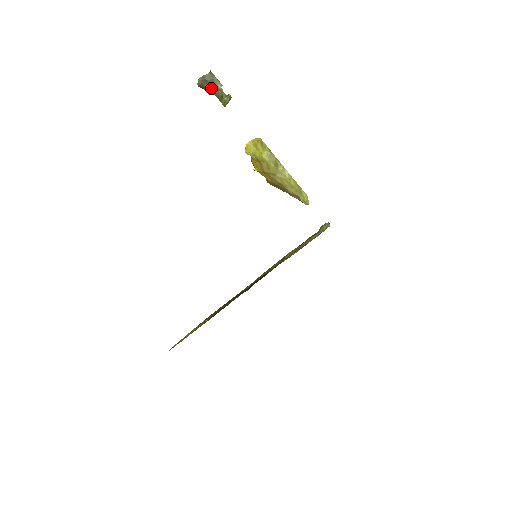
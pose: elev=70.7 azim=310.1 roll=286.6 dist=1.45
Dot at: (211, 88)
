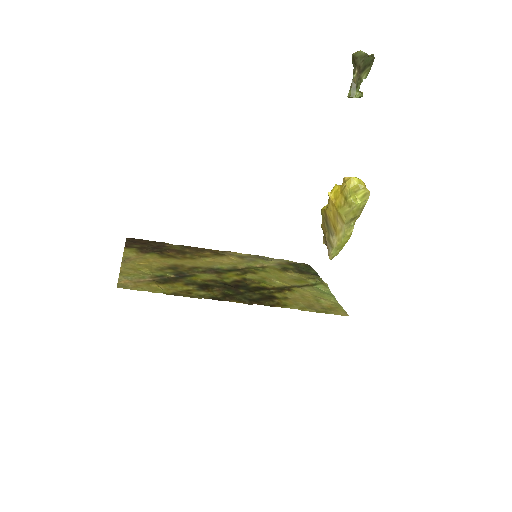
Dot at: (358, 69)
